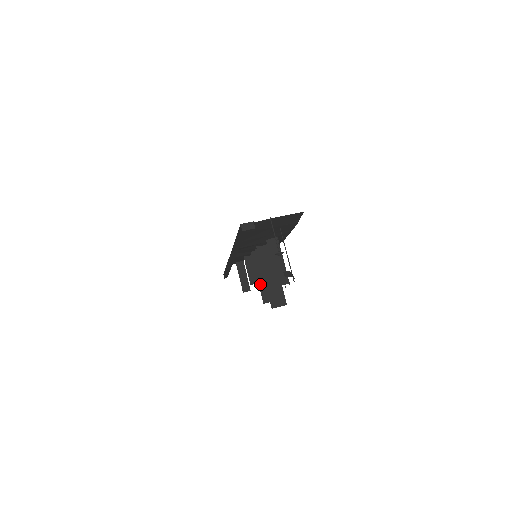
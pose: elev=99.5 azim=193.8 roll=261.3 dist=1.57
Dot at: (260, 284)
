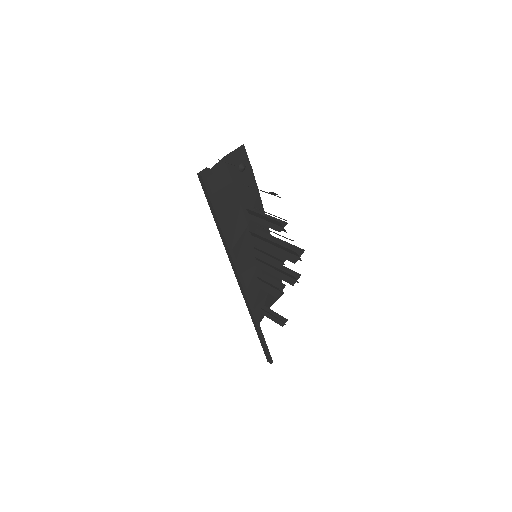
Dot at: (278, 276)
